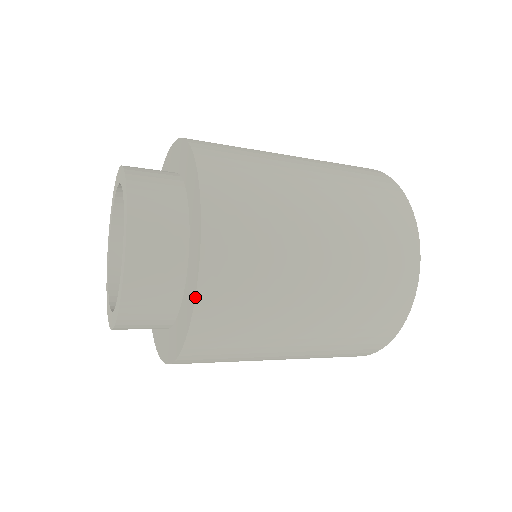
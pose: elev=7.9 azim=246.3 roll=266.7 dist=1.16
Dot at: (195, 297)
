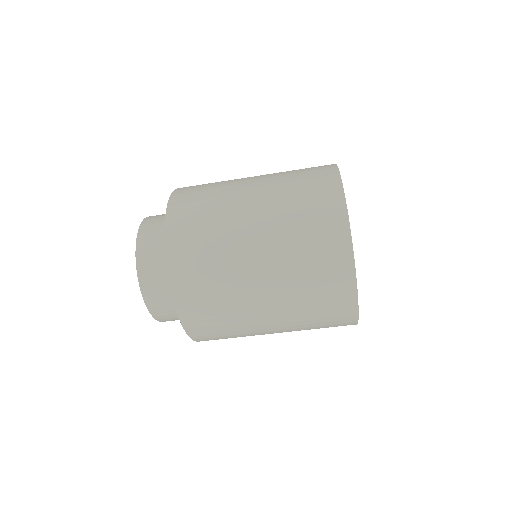
Dot at: (179, 318)
